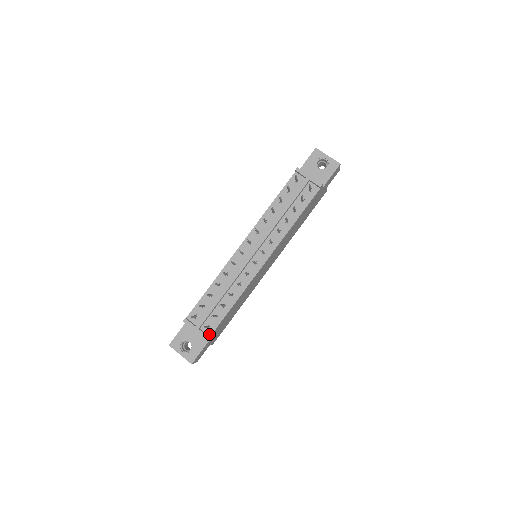
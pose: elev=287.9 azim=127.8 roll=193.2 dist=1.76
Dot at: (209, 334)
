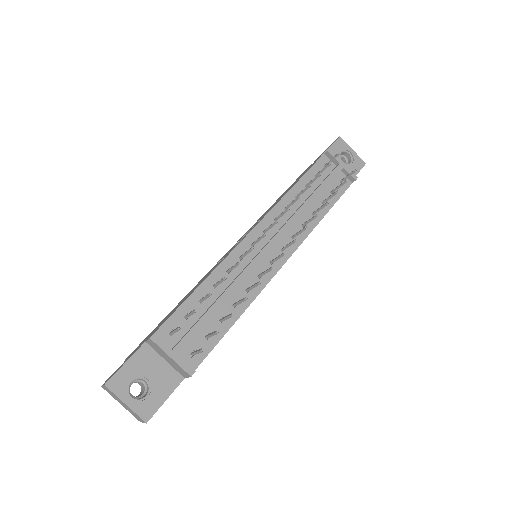
Dot at: (193, 367)
